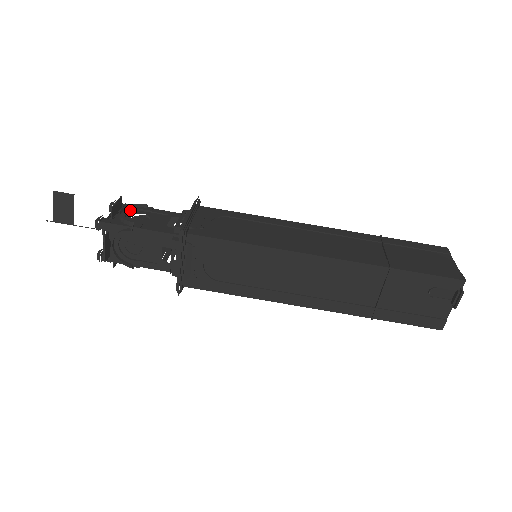
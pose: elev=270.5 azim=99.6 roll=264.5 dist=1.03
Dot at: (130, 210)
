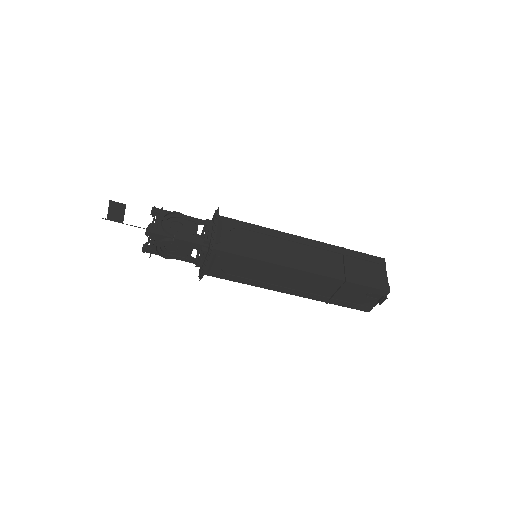
Dot at: (168, 218)
